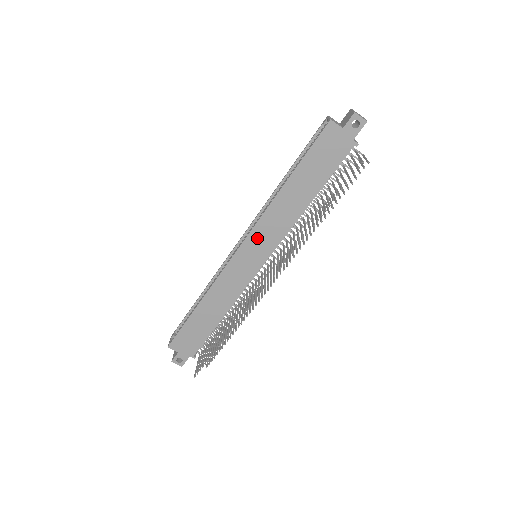
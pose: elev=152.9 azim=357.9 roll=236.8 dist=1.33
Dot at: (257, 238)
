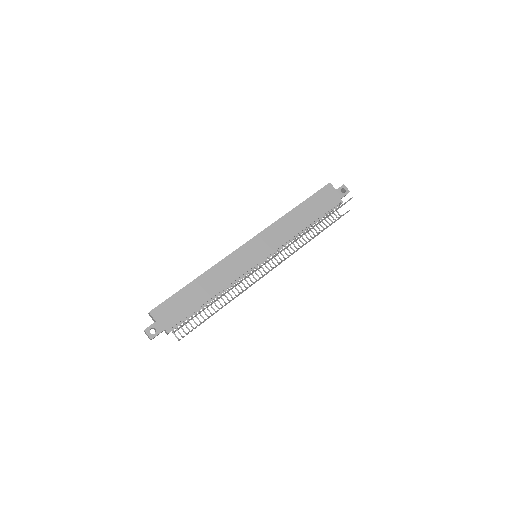
Dot at: (264, 239)
